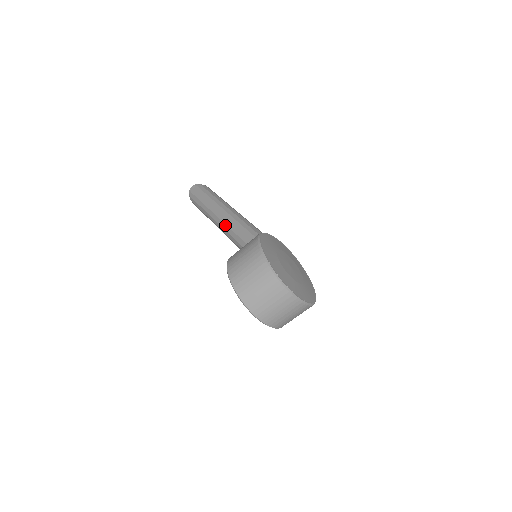
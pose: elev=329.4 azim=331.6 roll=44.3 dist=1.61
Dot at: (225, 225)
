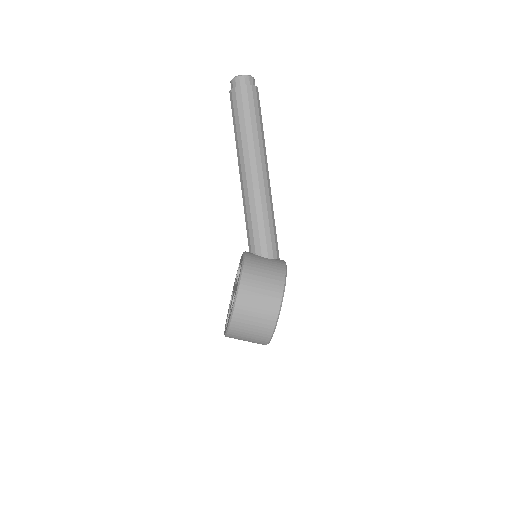
Dot at: (253, 195)
